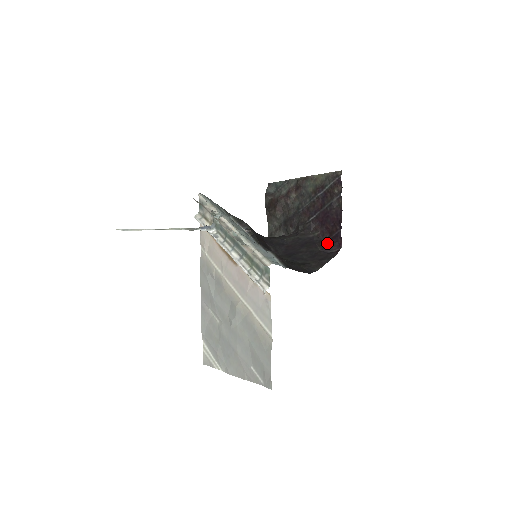
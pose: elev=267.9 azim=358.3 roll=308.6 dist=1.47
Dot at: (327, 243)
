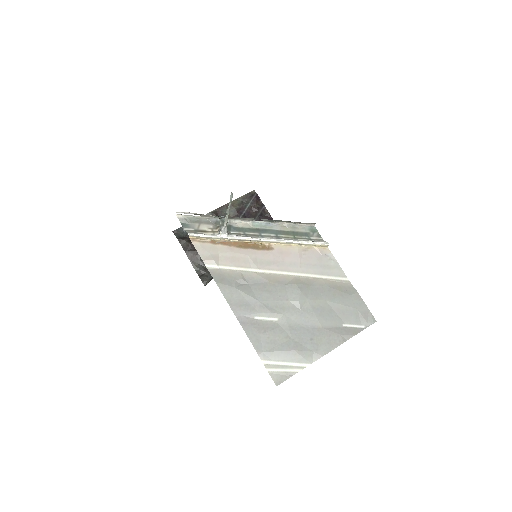
Dot at: occluded
